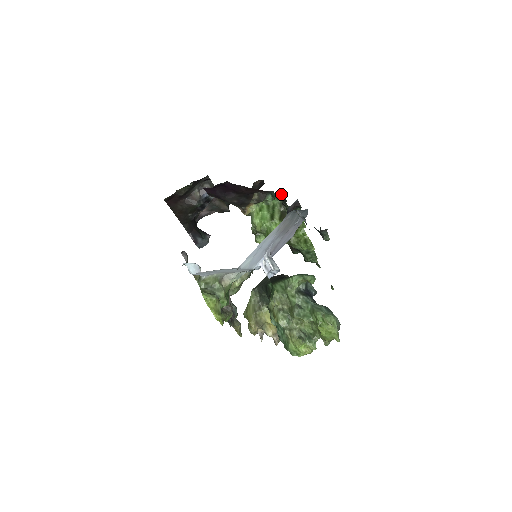
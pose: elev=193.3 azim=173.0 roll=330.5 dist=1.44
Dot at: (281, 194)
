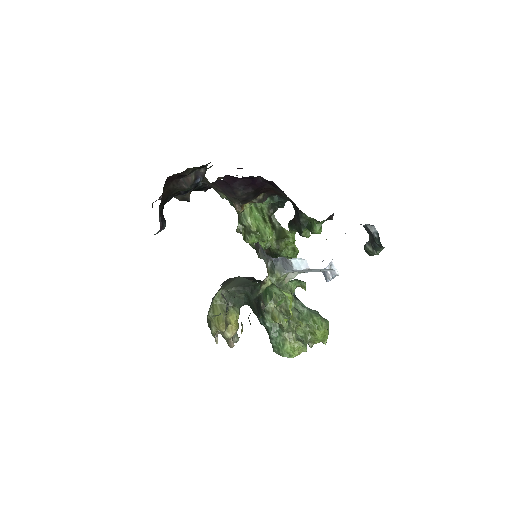
Dot at: (285, 200)
